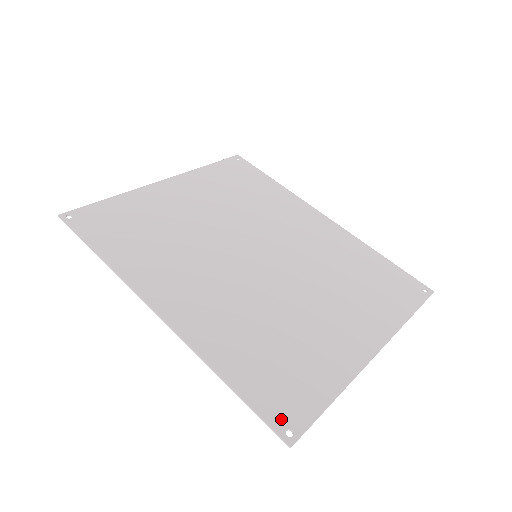
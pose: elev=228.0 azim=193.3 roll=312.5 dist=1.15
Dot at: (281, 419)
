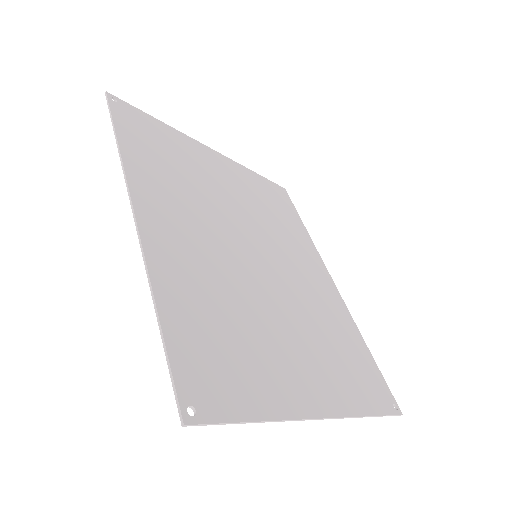
Dot at: (192, 391)
